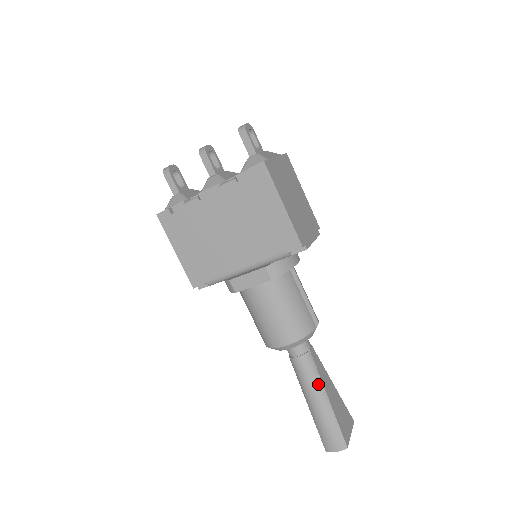
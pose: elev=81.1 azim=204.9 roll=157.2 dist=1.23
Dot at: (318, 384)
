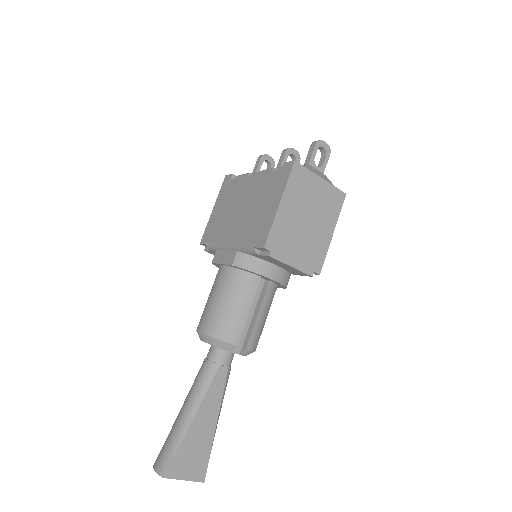
Dot at: (198, 397)
